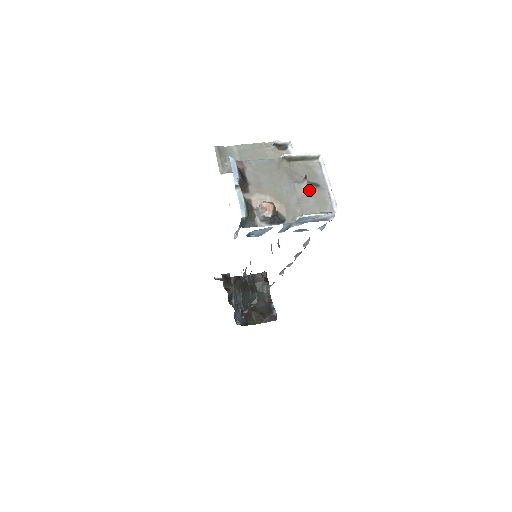
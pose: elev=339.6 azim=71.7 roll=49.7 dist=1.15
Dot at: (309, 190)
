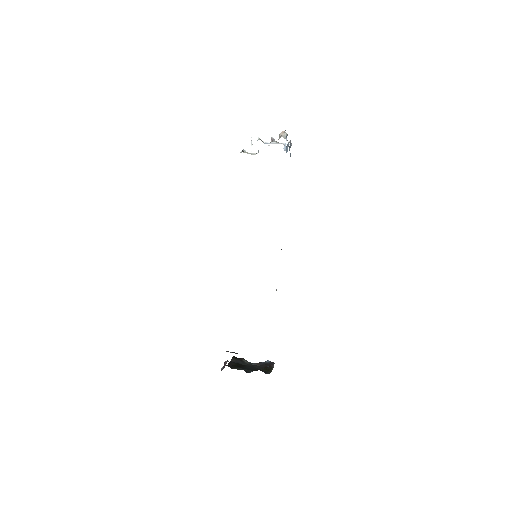
Dot at: (277, 142)
